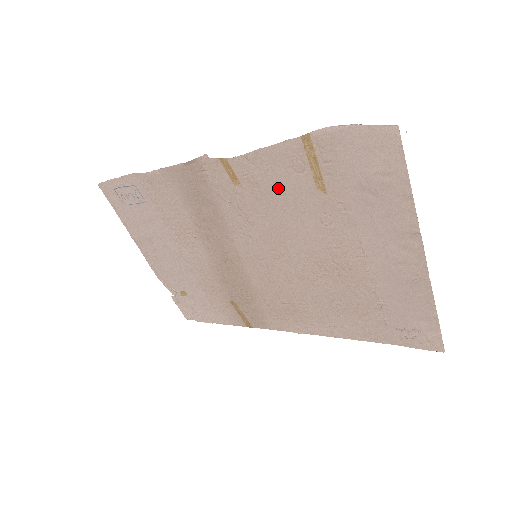
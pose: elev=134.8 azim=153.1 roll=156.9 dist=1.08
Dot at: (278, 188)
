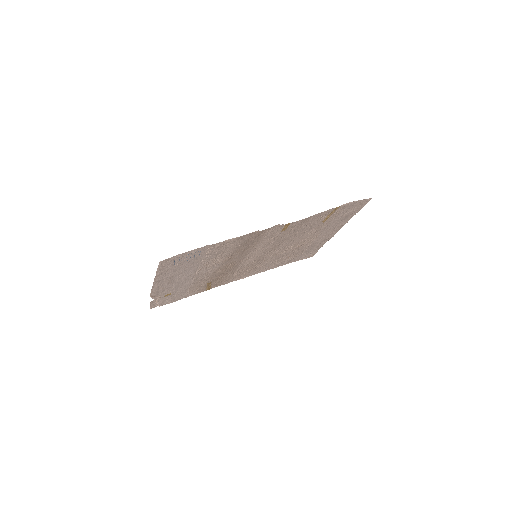
Dot at: (304, 226)
